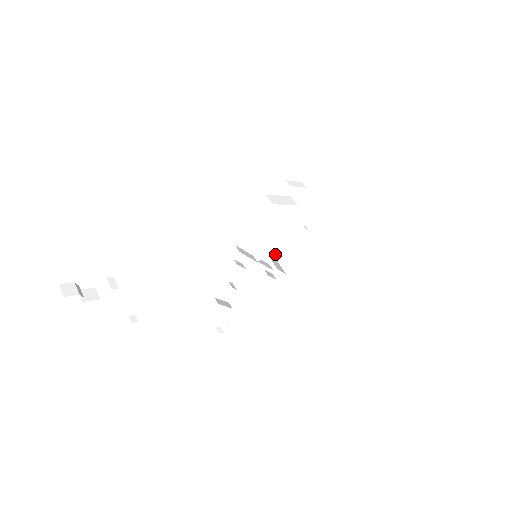
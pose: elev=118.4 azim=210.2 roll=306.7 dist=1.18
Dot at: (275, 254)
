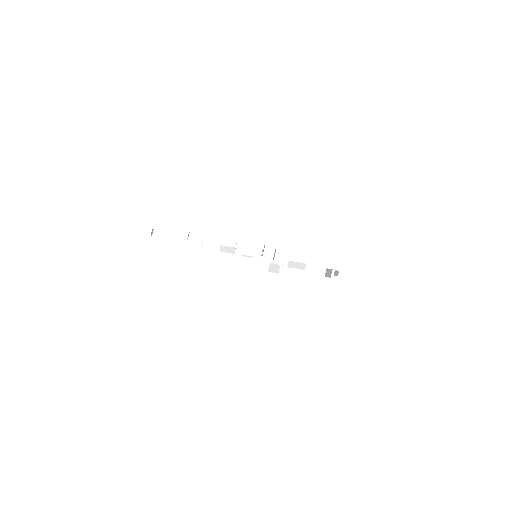
Dot at: occluded
